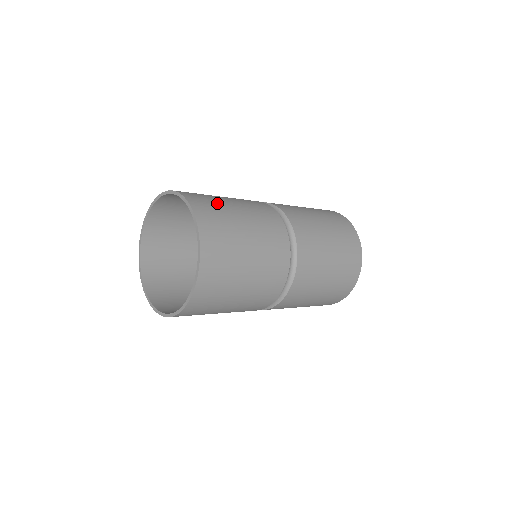
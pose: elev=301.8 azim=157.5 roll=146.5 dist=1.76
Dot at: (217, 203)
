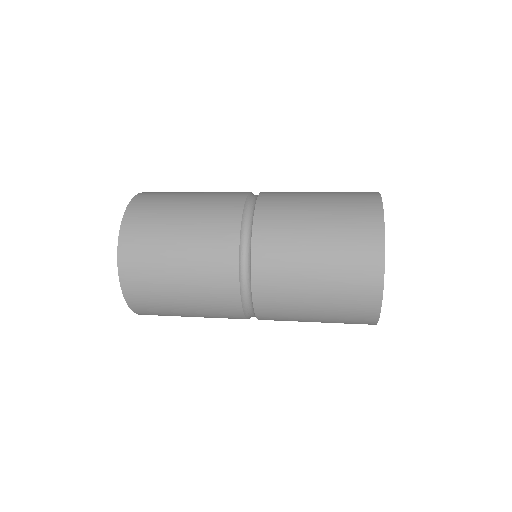
Dot at: occluded
